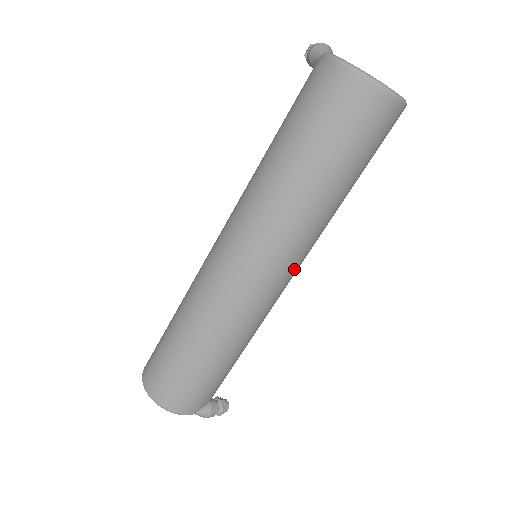
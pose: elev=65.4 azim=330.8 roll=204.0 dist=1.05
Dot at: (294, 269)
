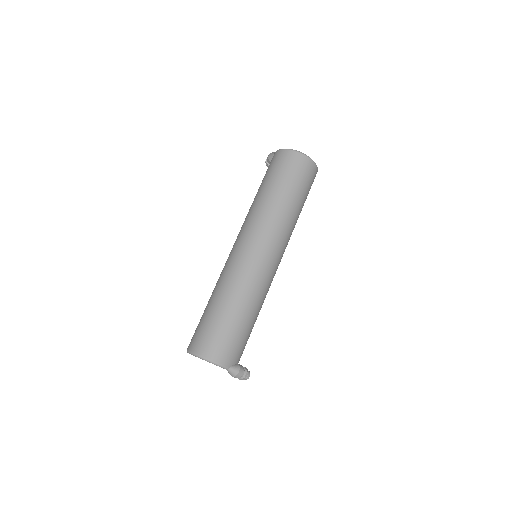
Dot at: (280, 252)
